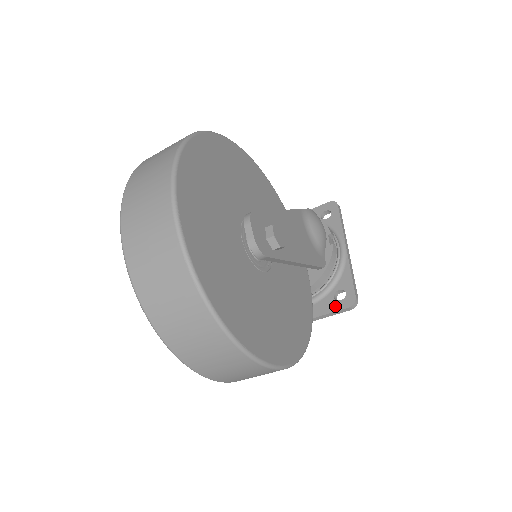
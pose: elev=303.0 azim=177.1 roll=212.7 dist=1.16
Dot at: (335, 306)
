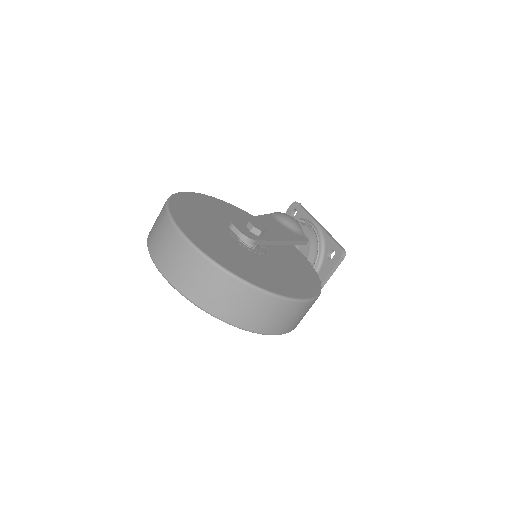
Dot at: (332, 263)
